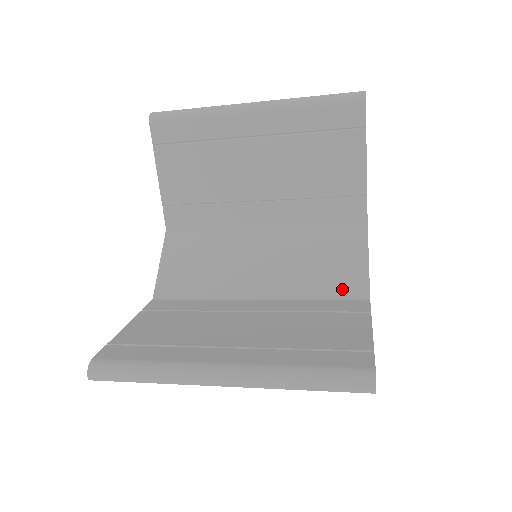
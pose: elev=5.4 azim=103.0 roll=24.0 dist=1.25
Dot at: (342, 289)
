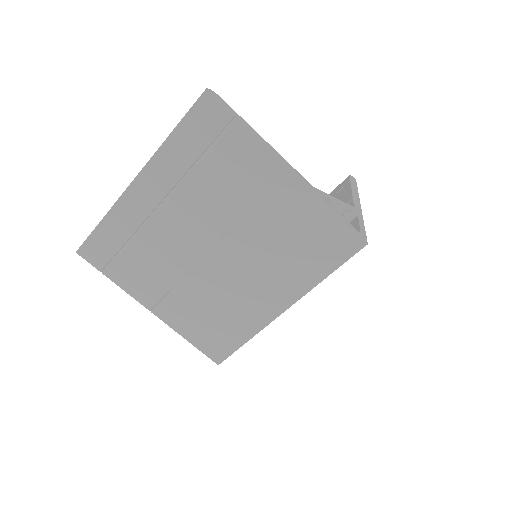
Dot at: occluded
